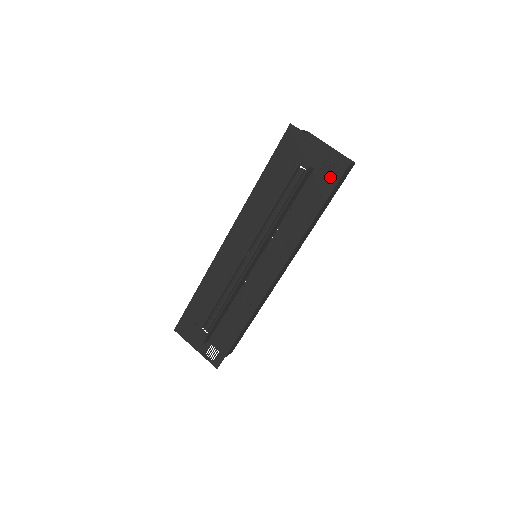
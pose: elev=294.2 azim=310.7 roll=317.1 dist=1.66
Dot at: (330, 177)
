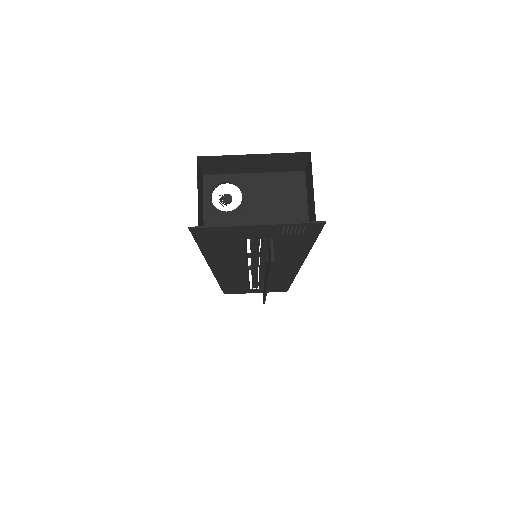
Dot at: (304, 234)
